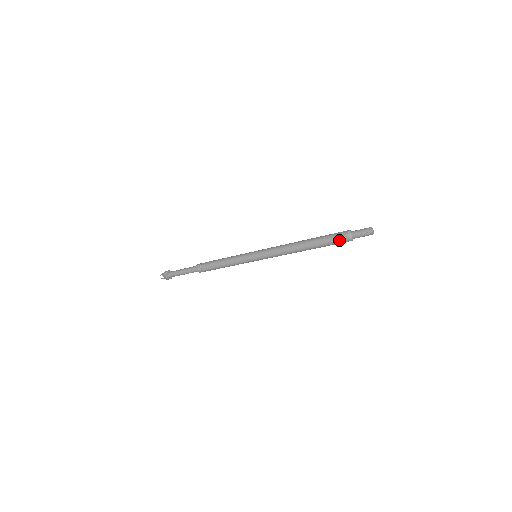
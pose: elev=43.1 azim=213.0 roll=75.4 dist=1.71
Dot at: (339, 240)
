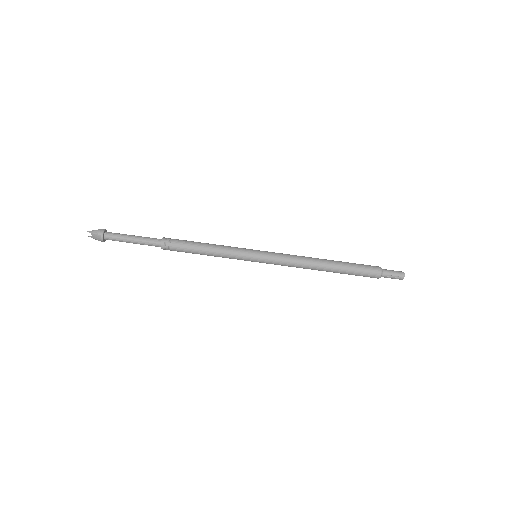
Dot at: (369, 274)
